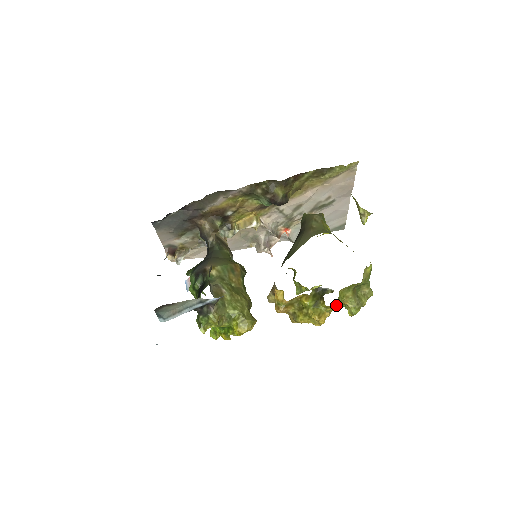
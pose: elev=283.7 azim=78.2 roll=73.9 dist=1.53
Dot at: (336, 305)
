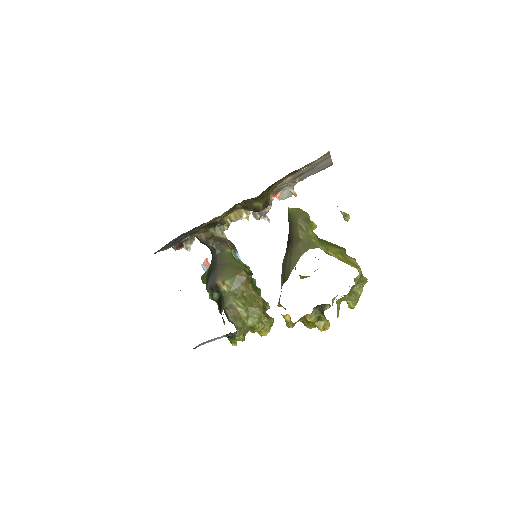
Dot at: (337, 295)
